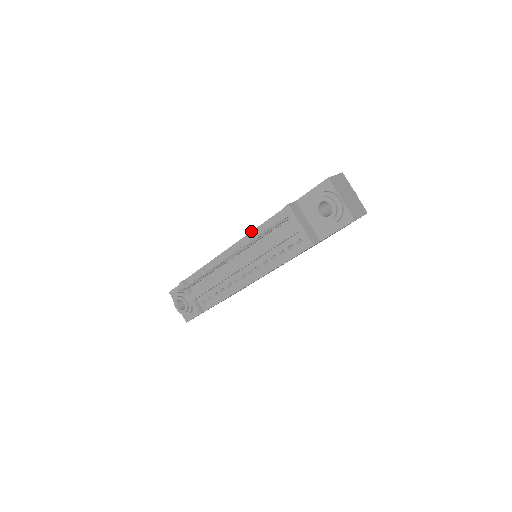
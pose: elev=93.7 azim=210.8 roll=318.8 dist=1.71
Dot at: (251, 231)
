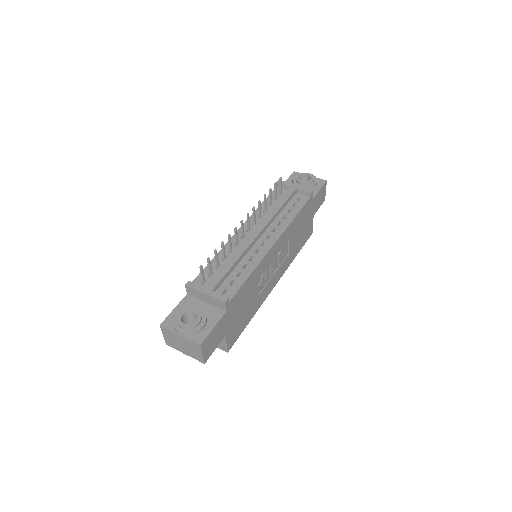
Dot at: occluded
